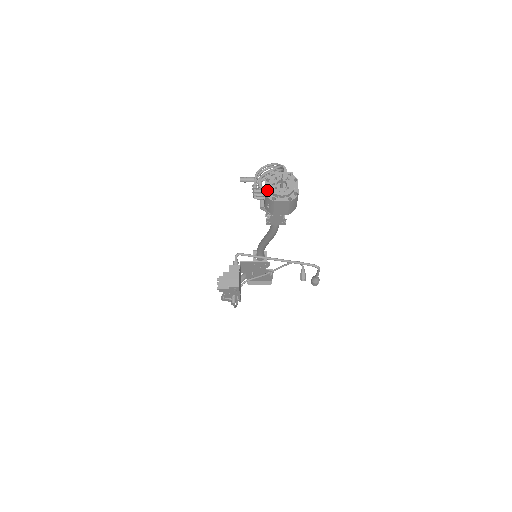
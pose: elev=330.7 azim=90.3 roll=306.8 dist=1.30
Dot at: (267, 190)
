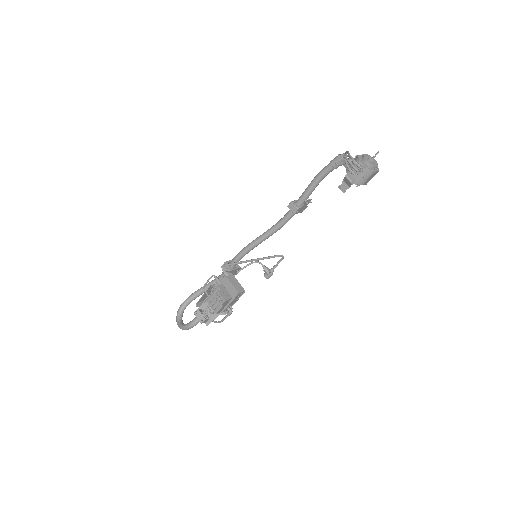
Dot at: (366, 165)
